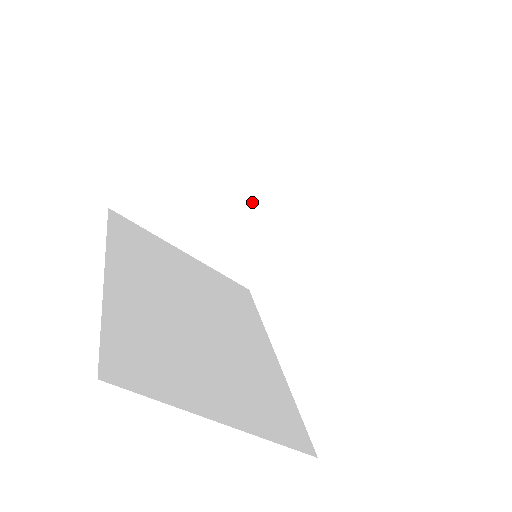
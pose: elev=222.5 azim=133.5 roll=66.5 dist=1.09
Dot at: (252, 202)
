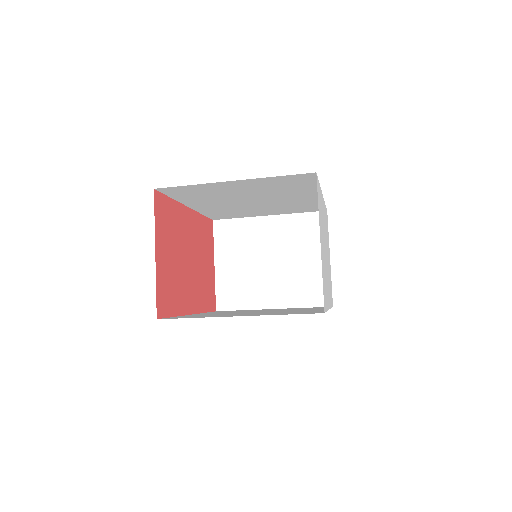
Dot at: (284, 253)
